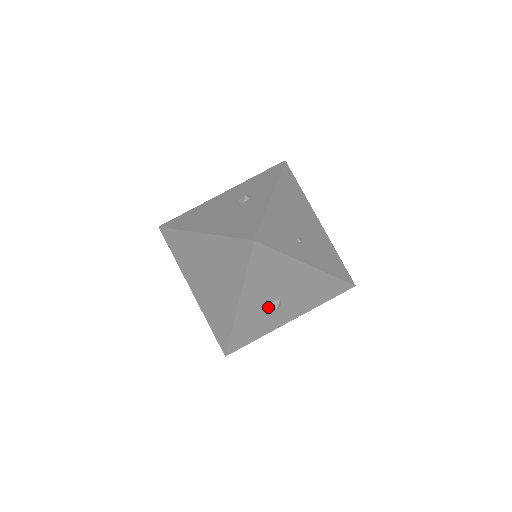
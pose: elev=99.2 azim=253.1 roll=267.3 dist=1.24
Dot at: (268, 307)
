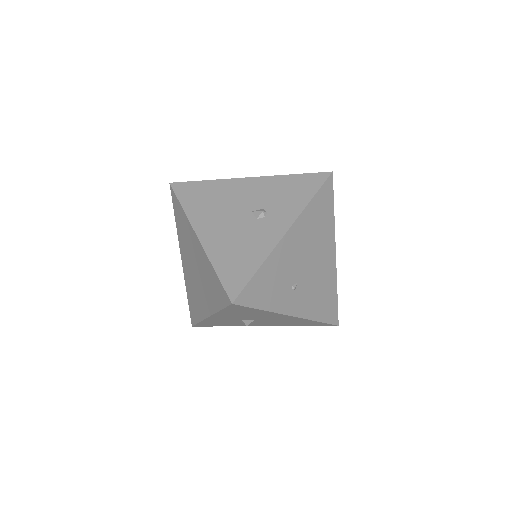
Dot at: (240, 320)
